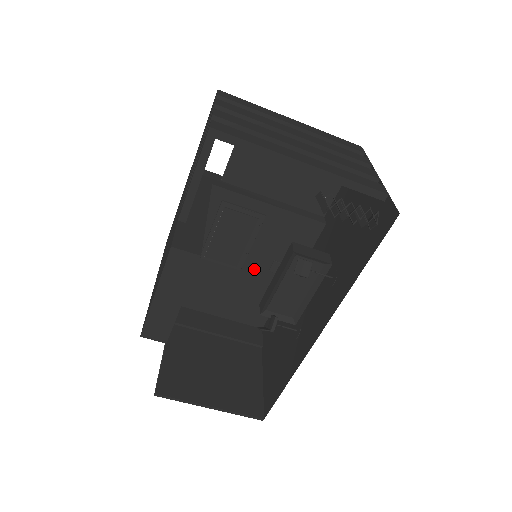
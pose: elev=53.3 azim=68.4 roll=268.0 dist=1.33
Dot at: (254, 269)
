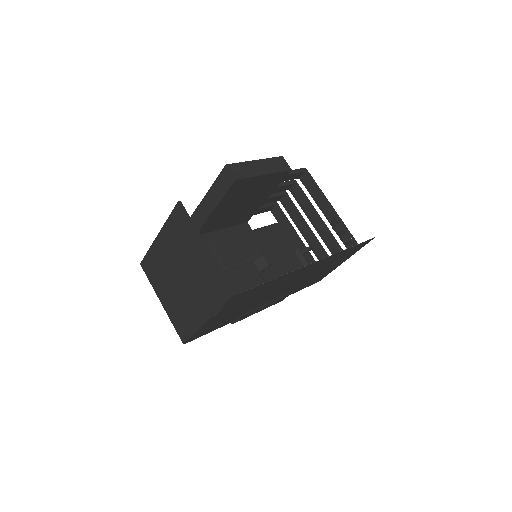
Dot at: (232, 280)
